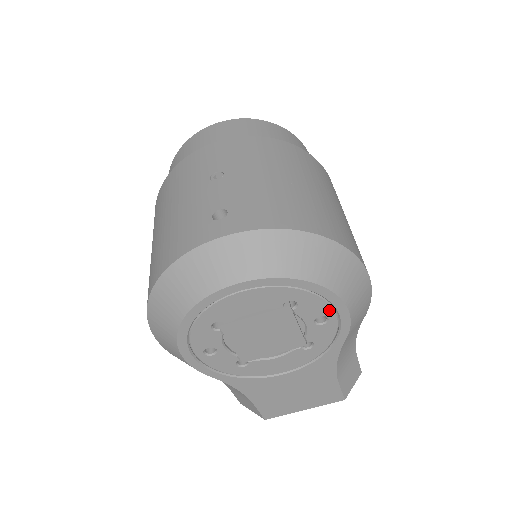
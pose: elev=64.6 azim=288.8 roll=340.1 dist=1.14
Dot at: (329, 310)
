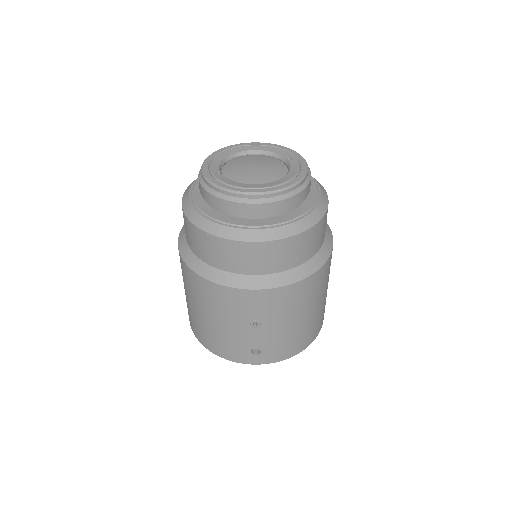
Dot at: occluded
